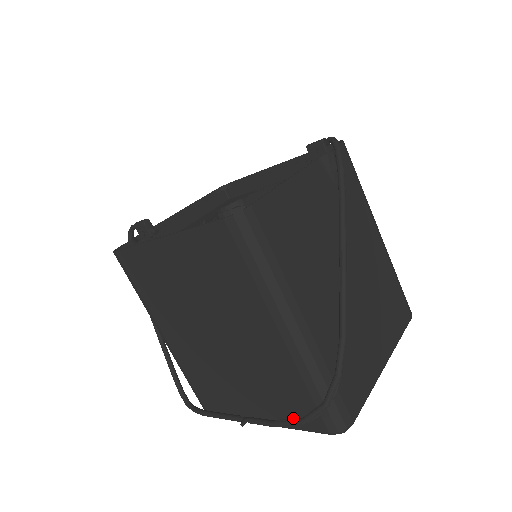
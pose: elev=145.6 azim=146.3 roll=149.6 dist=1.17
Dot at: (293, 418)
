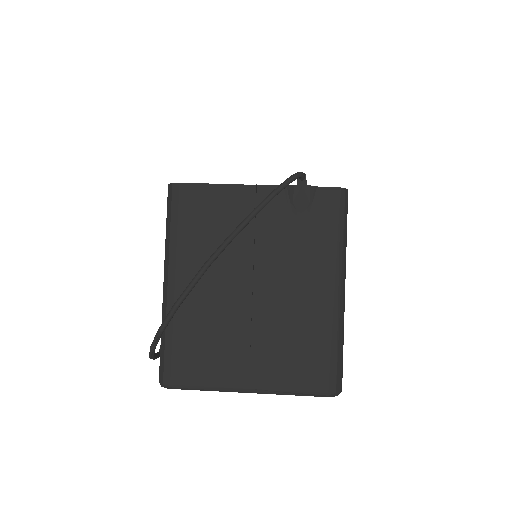
Dot at: occluded
